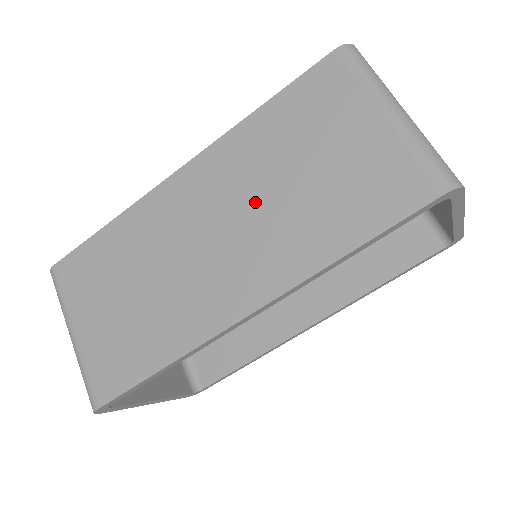
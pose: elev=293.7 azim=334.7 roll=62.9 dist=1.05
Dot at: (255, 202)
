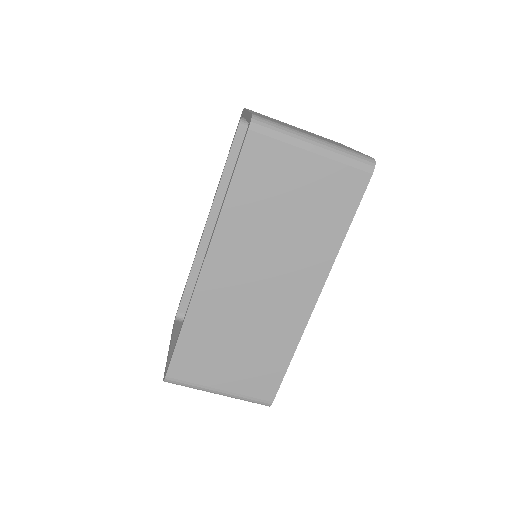
Dot at: (273, 247)
